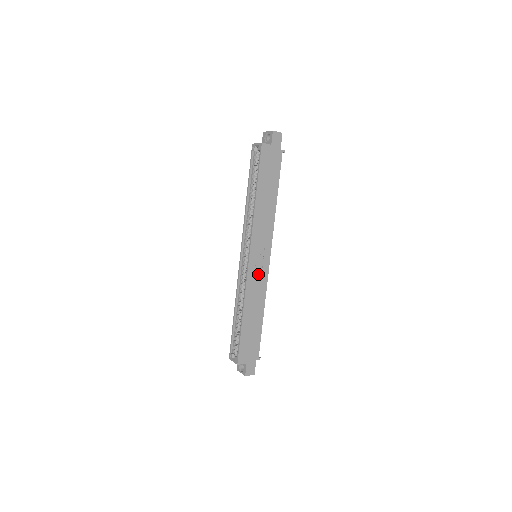
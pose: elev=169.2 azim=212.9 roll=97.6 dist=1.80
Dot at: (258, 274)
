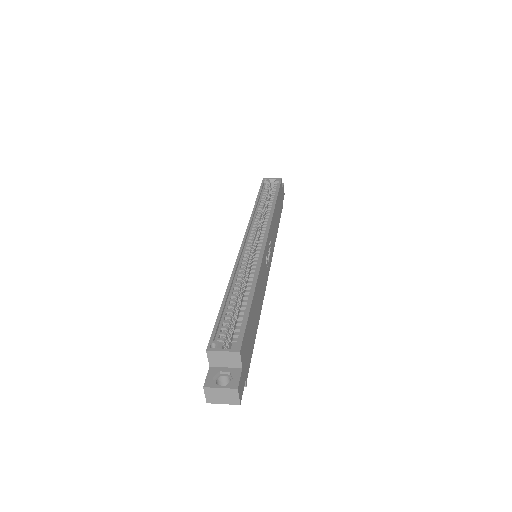
Dot at: (265, 268)
